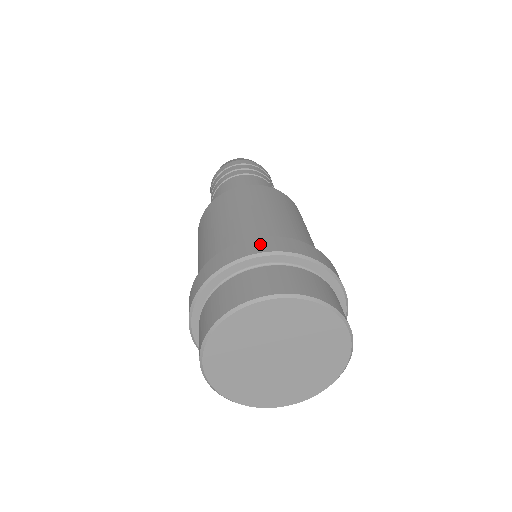
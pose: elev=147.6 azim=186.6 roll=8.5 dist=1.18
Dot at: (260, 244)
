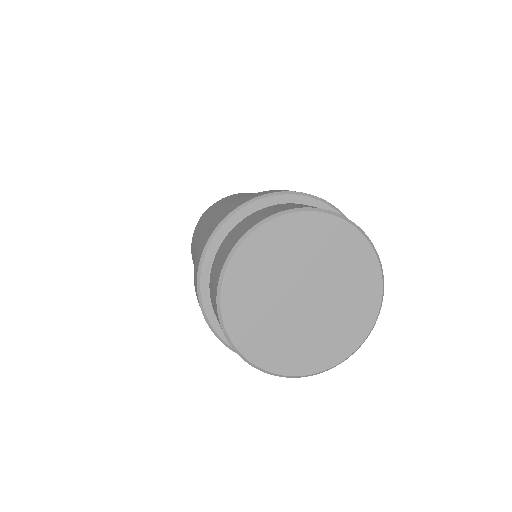
Dot at: (262, 193)
